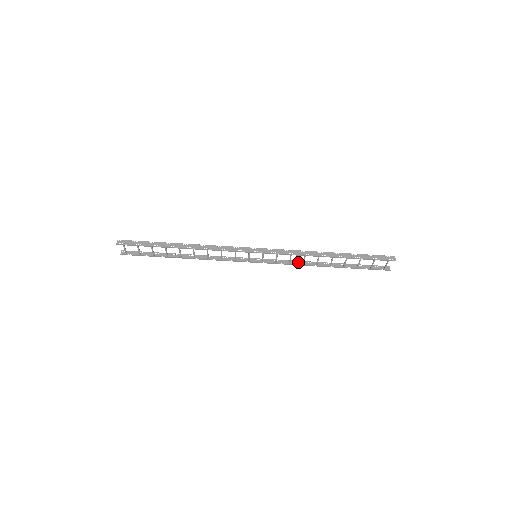
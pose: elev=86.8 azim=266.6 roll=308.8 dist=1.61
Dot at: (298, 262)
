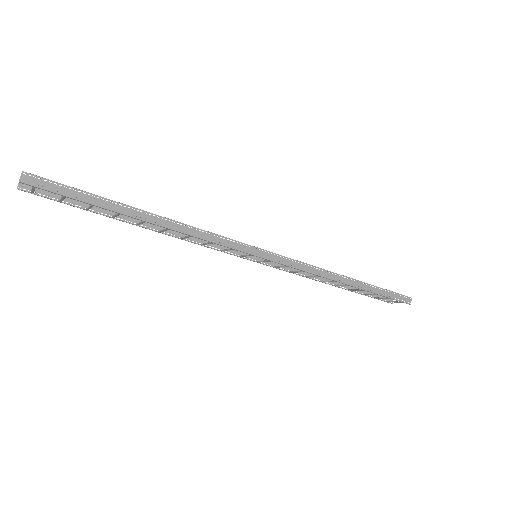
Dot at: occluded
